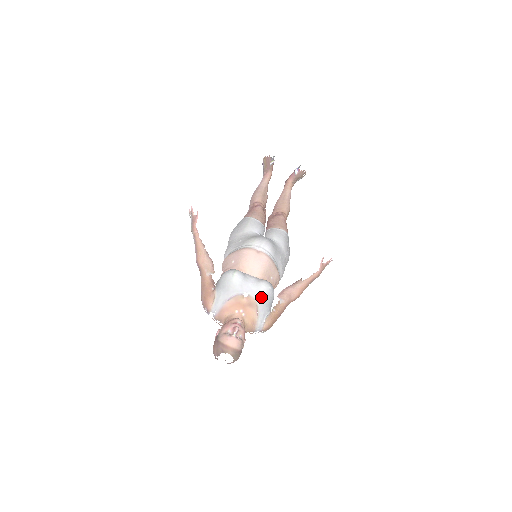
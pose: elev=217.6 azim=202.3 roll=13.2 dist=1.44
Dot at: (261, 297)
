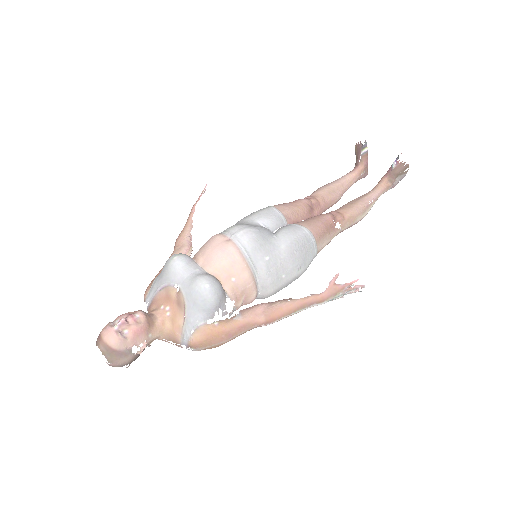
Dot at: (191, 295)
